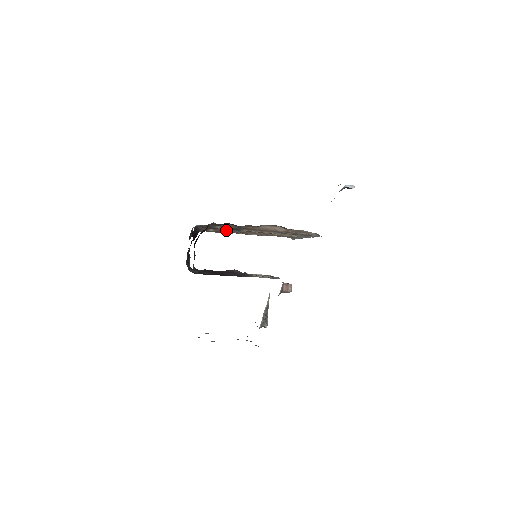
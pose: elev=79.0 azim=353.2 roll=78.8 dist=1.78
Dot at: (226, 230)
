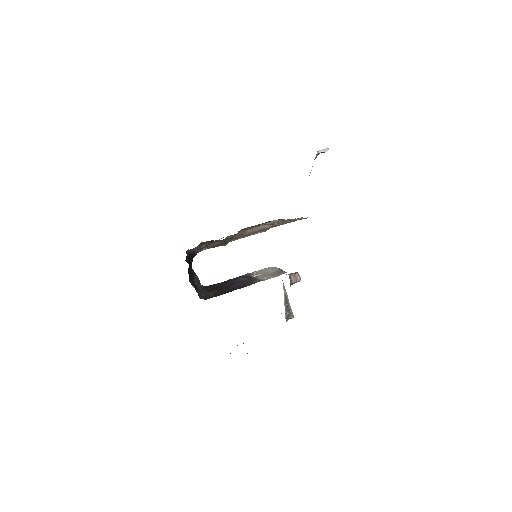
Dot at: occluded
